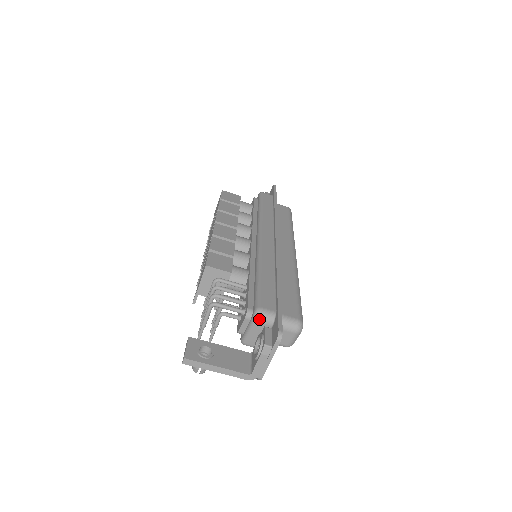
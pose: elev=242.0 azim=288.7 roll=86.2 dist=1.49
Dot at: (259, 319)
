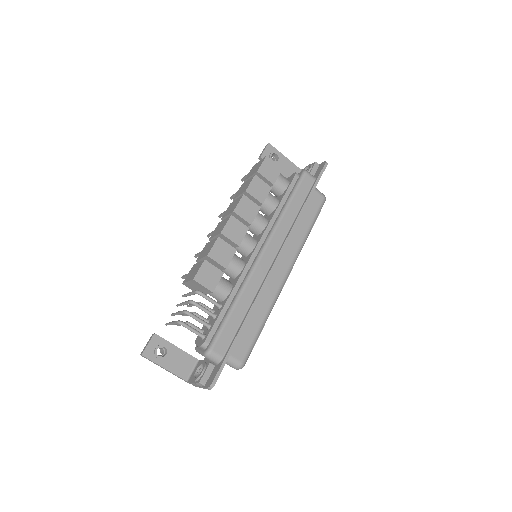
Dot at: (207, 357)
